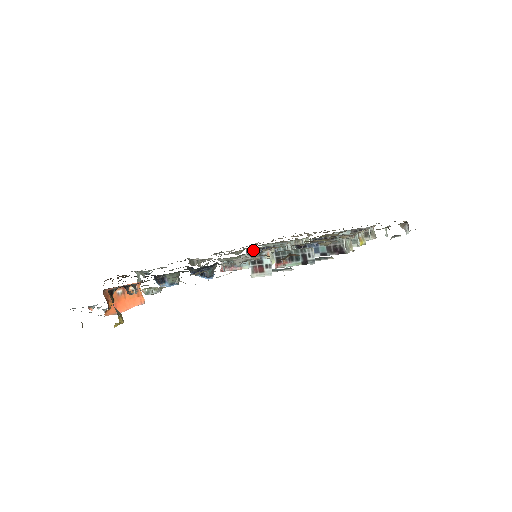
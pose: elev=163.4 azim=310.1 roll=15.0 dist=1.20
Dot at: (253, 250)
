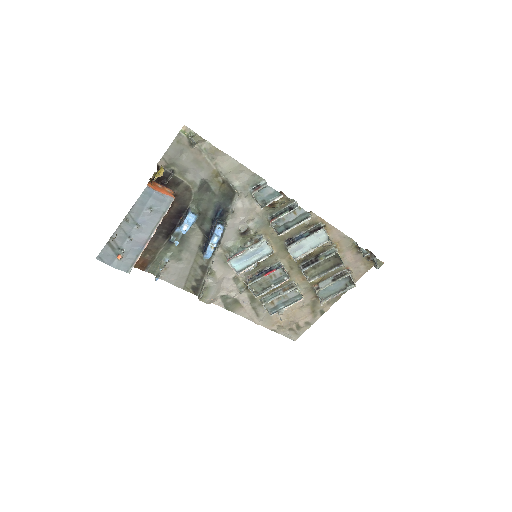
Dot at: (254, 277)
